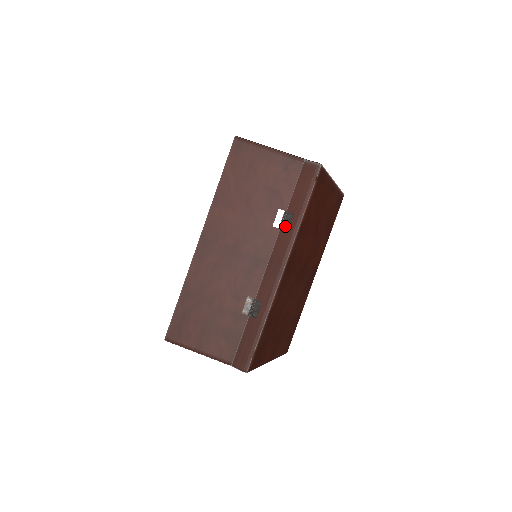
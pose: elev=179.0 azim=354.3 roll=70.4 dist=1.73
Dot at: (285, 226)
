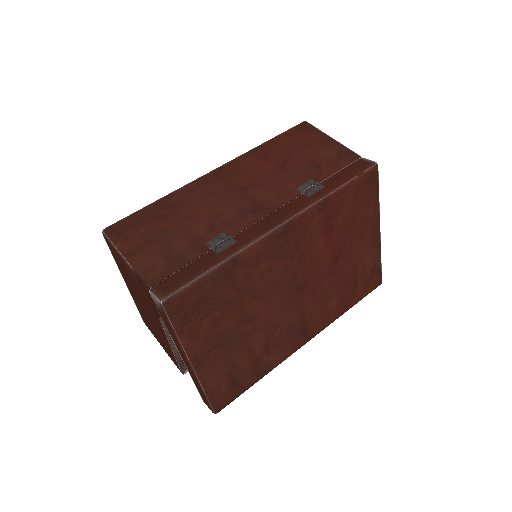
Dot at: (309, 192)
